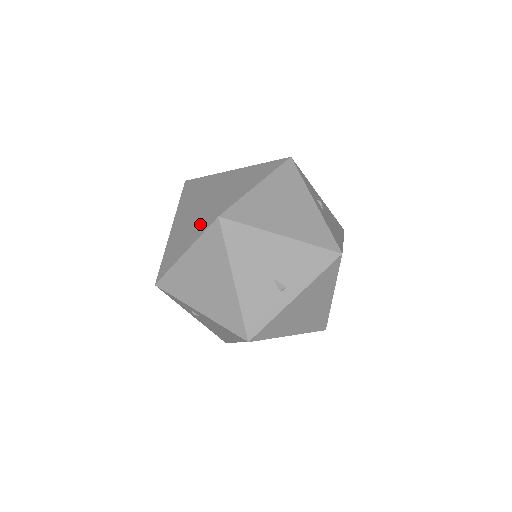
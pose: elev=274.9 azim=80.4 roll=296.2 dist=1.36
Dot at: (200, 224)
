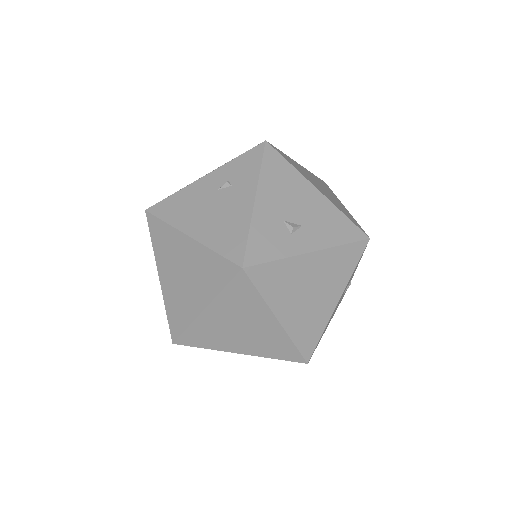
Dot at: occluded
